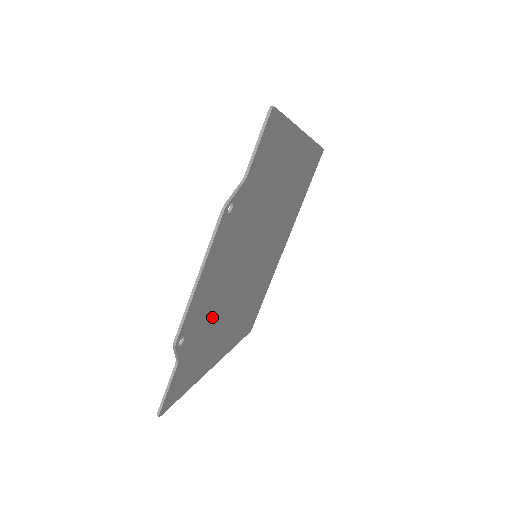
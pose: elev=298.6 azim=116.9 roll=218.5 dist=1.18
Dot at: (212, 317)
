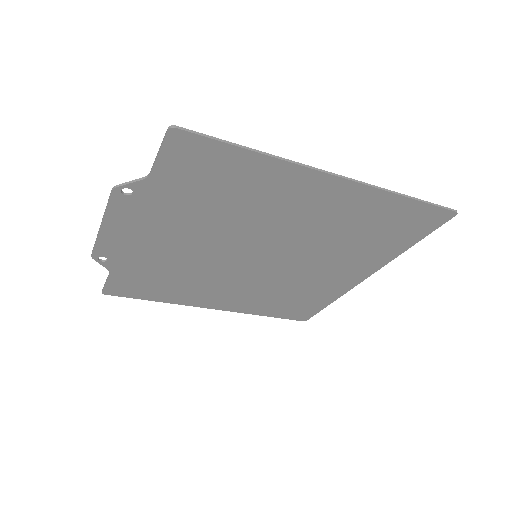
Dot at: (165, 267)
